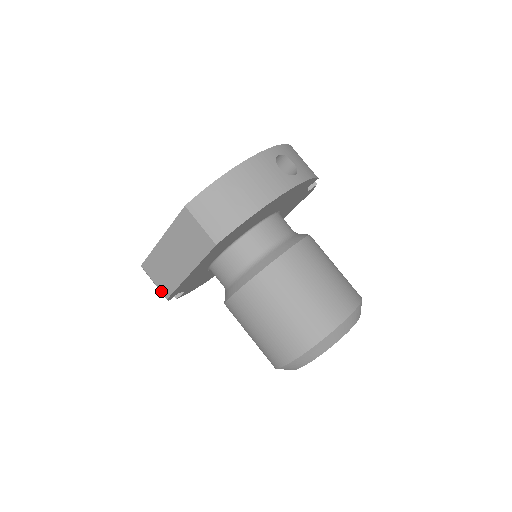
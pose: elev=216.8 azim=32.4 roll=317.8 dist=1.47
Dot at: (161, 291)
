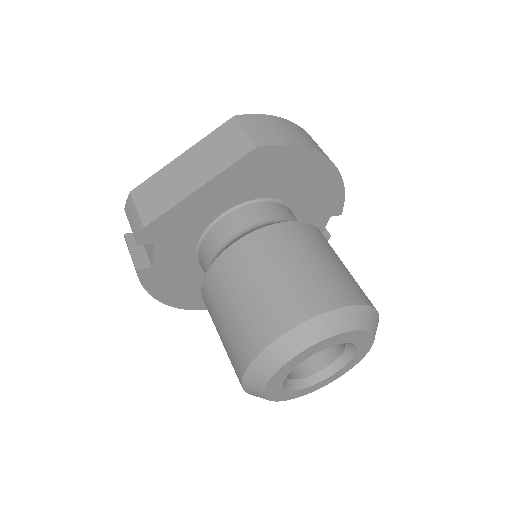
Dot at: (142, 218)
